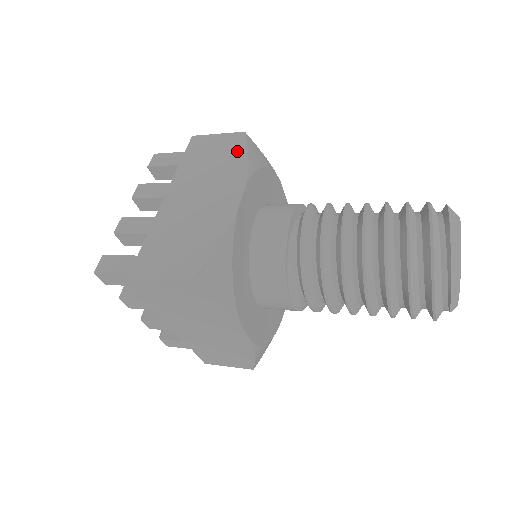
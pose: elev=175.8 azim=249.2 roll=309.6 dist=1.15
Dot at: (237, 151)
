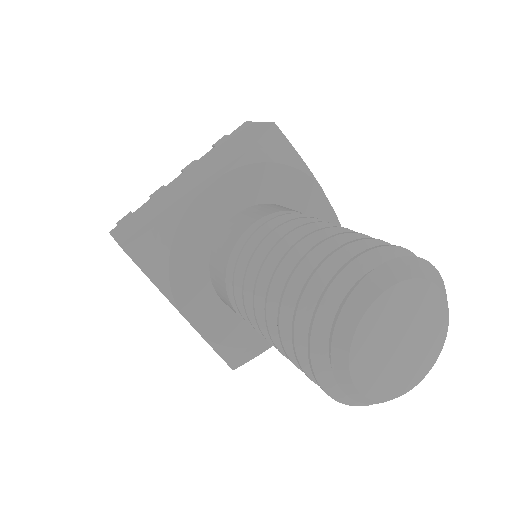
Dot at: (251, 141)
